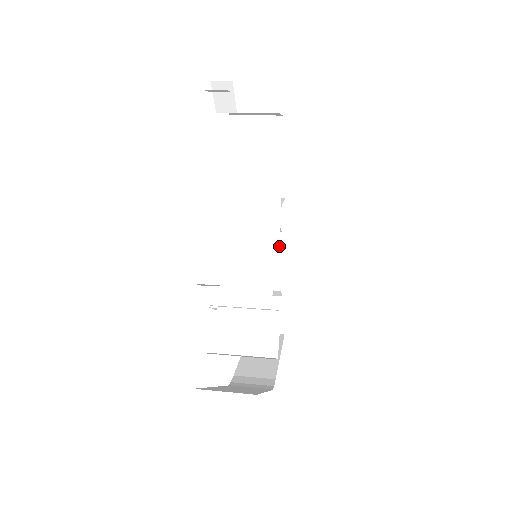
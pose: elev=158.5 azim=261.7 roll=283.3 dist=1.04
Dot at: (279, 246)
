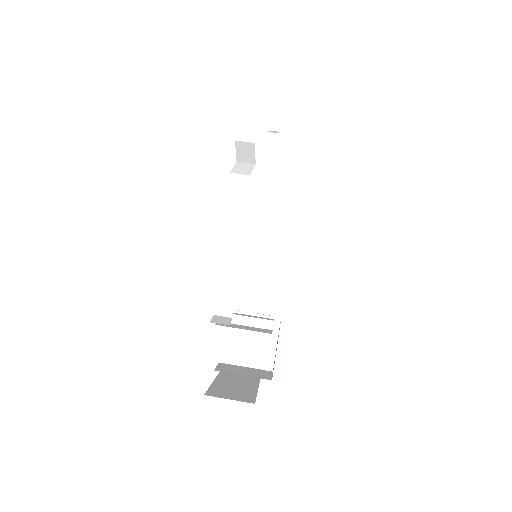
Dot at: occluded
